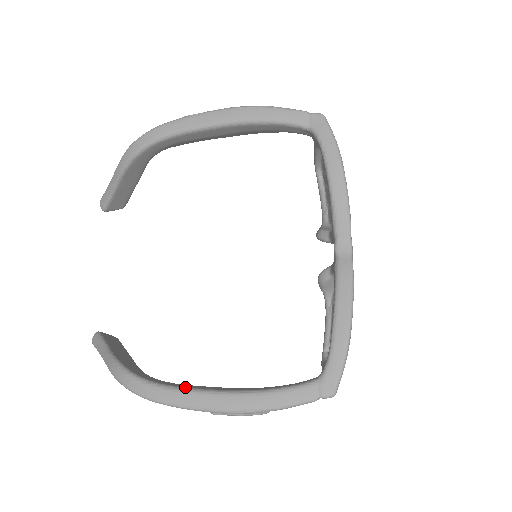
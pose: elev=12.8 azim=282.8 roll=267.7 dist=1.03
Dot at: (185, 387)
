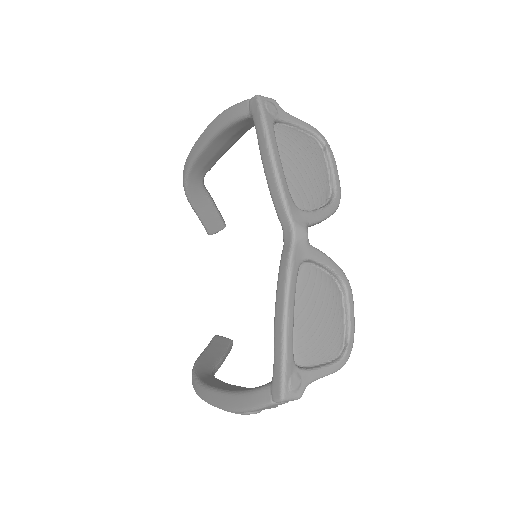
Dot at: (209, 385)
